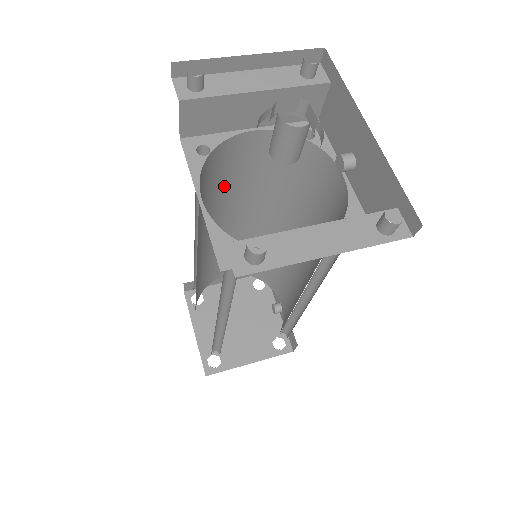
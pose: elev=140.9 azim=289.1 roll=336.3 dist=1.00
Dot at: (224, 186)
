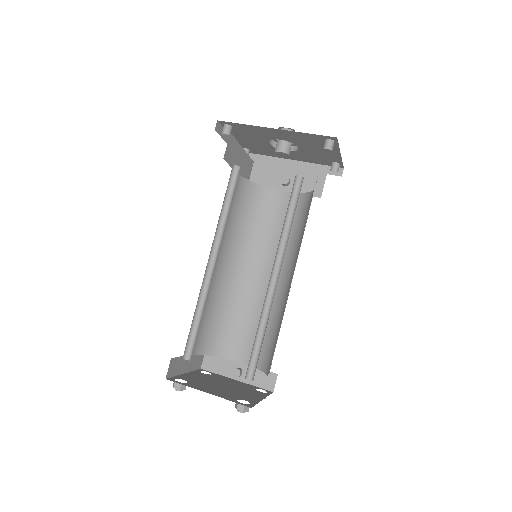
Dot at: occluded
